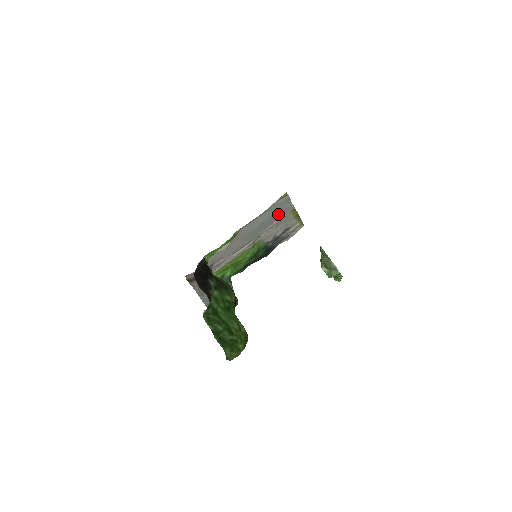
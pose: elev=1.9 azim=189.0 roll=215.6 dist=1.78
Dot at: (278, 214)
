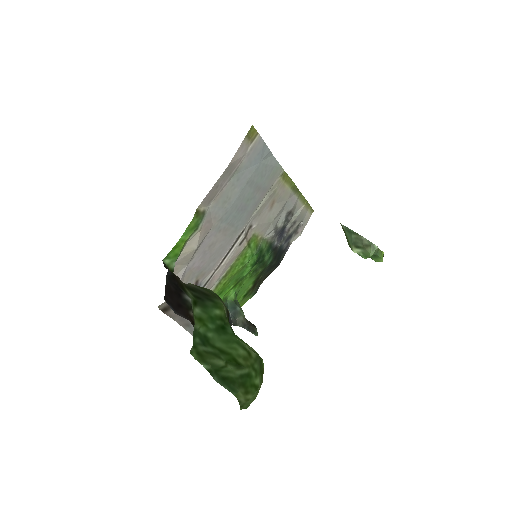
Dot at: (261, 181)
